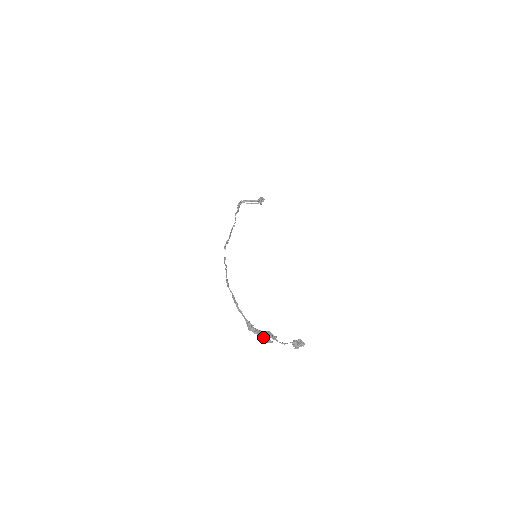
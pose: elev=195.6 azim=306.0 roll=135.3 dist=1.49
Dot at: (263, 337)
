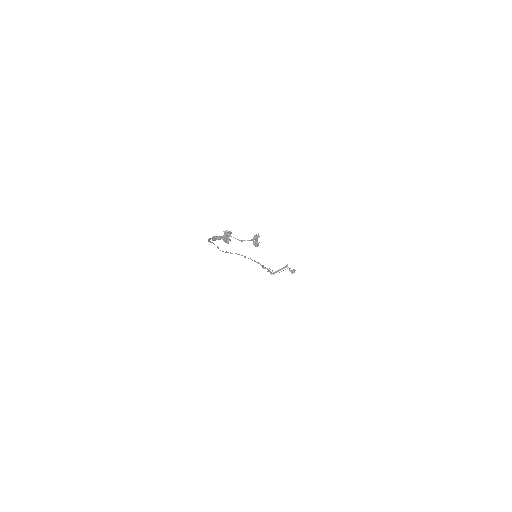
Dot at: (222, 238)
